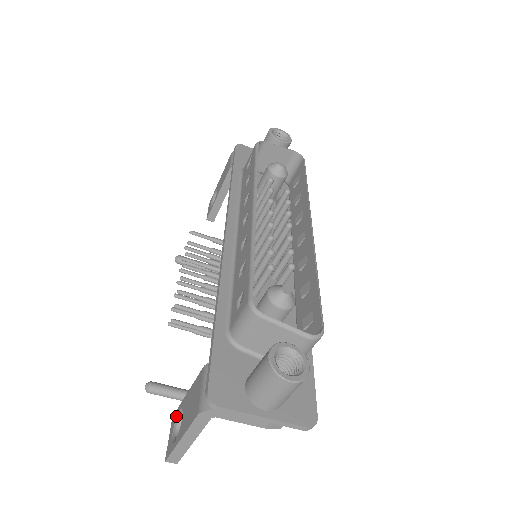
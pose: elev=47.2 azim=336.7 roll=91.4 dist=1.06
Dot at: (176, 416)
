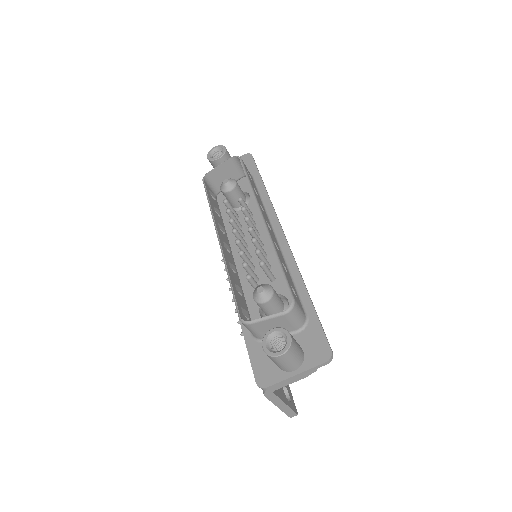
Dot at: occluded
